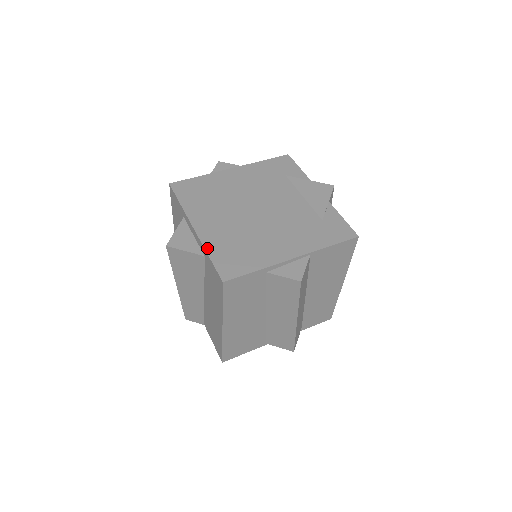
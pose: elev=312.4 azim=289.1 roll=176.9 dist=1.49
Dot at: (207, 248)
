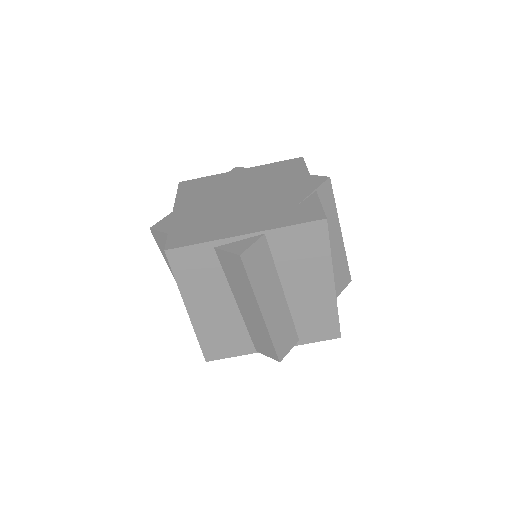
Dot at: (172, 225)
